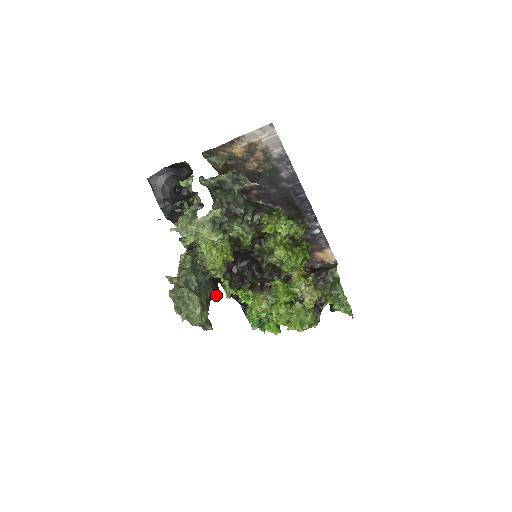
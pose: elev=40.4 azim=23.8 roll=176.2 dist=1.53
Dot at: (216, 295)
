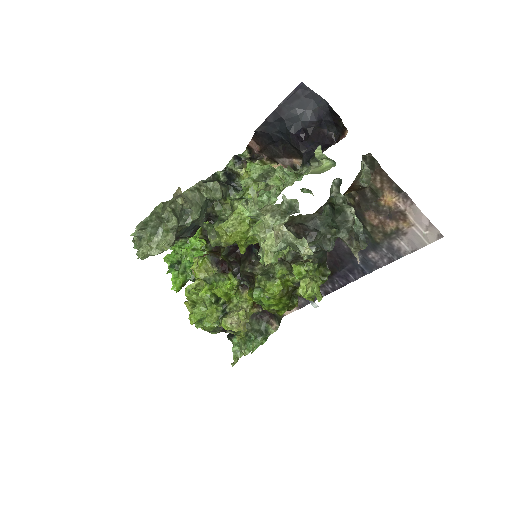
Dot at: occluded
